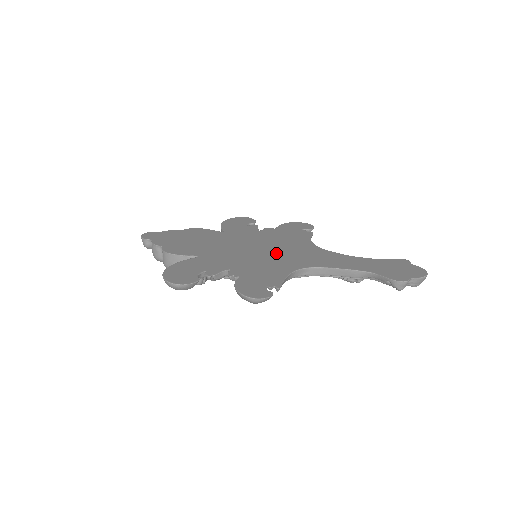
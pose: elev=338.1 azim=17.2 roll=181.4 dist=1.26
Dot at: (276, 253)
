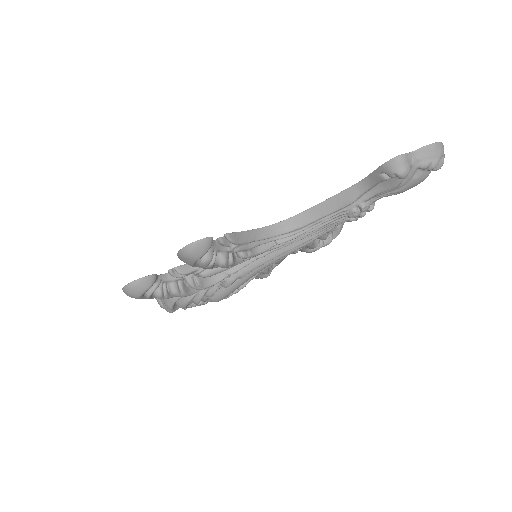
Dot at: occluded
